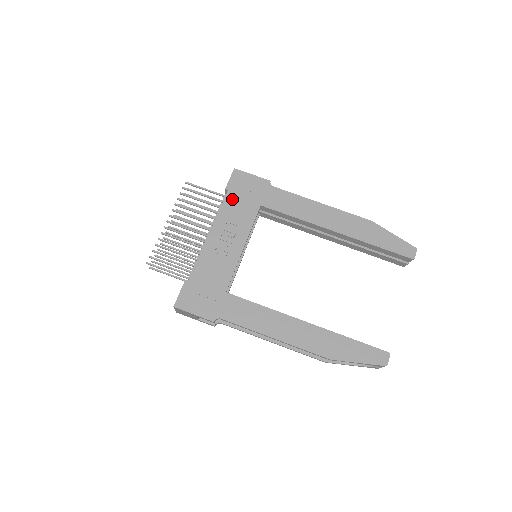
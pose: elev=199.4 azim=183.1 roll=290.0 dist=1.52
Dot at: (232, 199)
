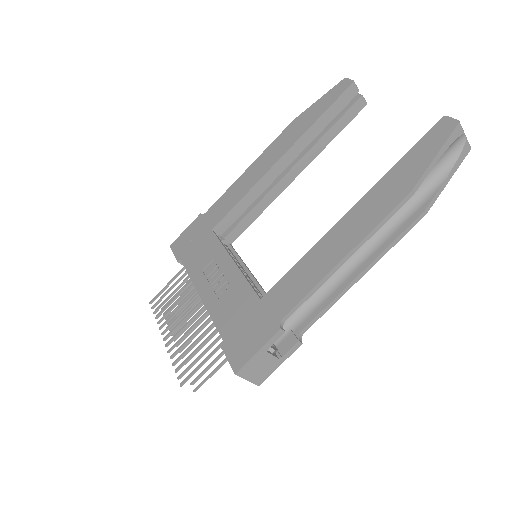
Dot at: (189, 258)
